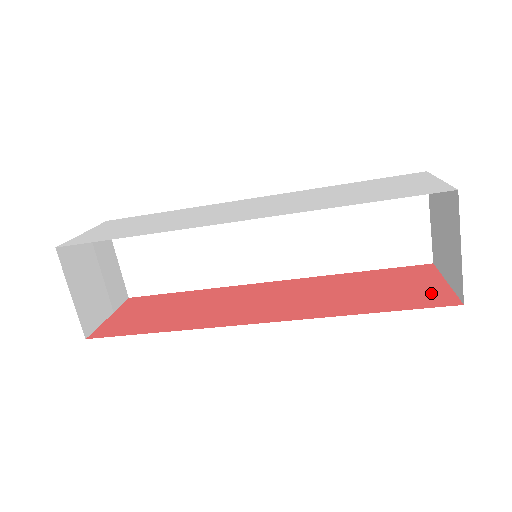
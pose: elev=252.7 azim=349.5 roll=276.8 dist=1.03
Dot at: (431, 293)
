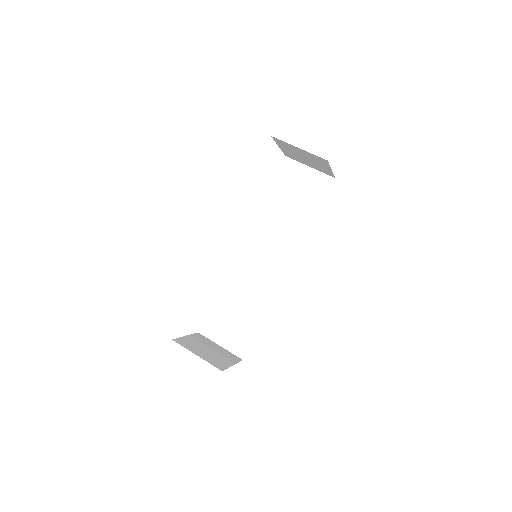
Dot at: occluded
